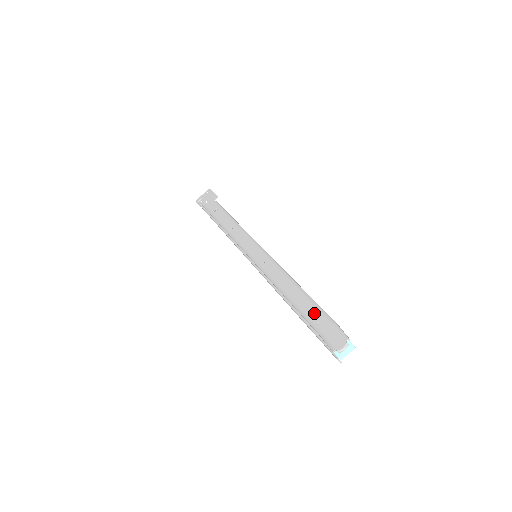
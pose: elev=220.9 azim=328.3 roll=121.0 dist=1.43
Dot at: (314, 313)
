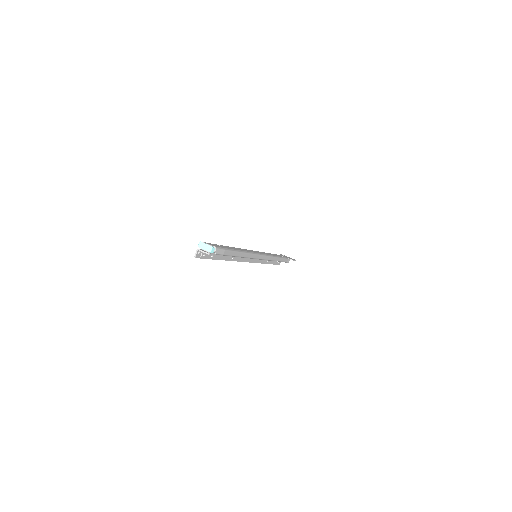
Dot at: (227, 247)
